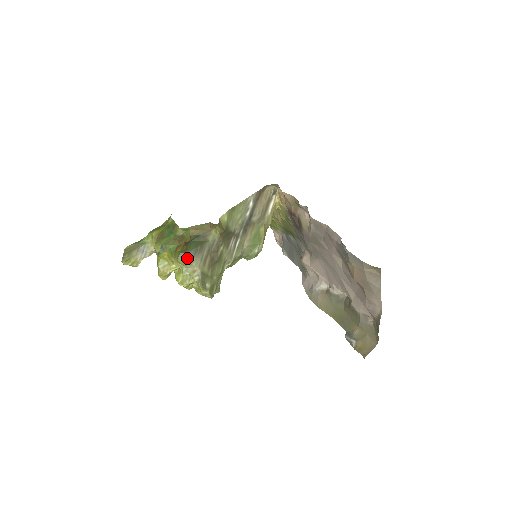
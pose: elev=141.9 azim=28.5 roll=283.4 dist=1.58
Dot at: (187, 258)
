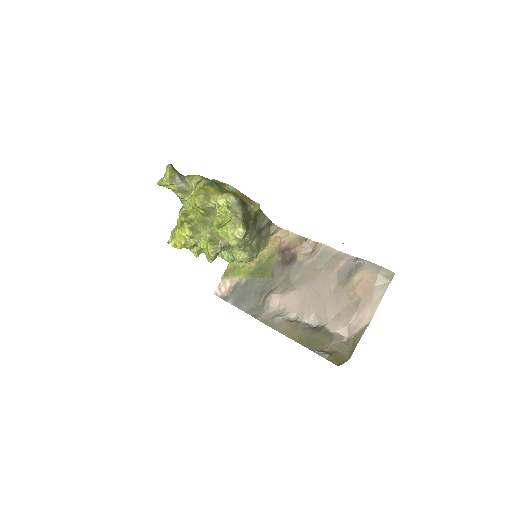
Dot at: (238, 199)
